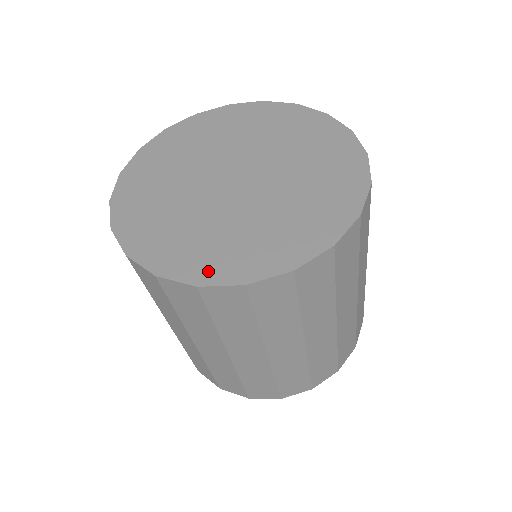
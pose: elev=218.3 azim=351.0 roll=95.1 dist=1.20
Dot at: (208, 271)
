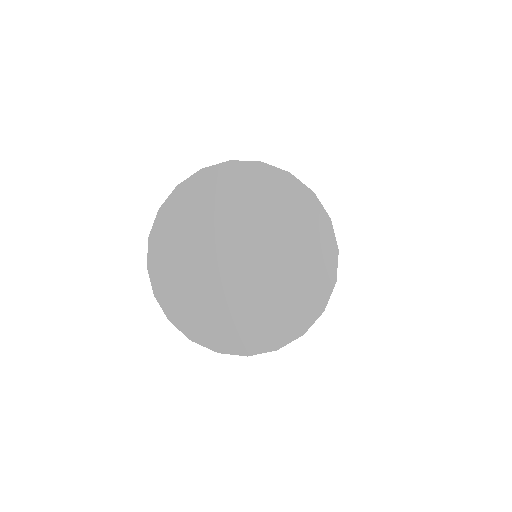
Dot at: (250, 344)
